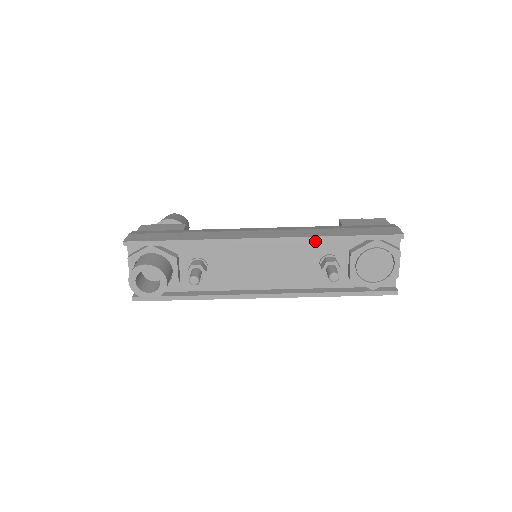
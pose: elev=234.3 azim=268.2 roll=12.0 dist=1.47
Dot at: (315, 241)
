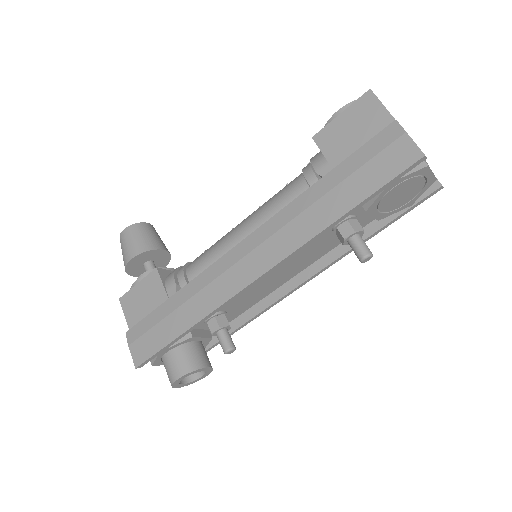
Dot at: occluded
